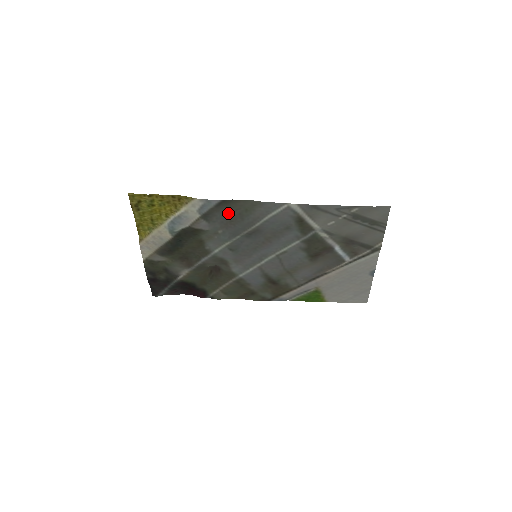
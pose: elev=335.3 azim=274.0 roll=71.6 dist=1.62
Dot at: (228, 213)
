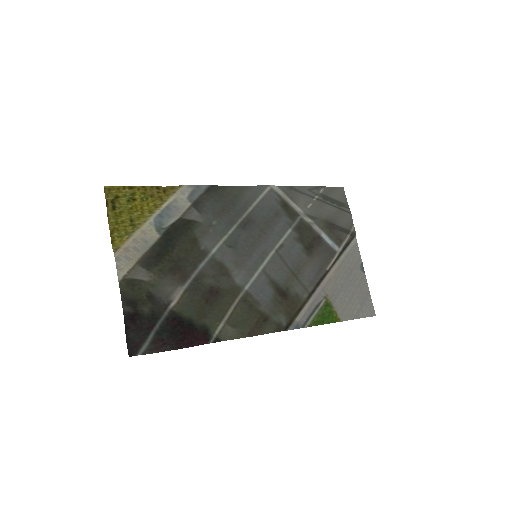
Dot at: (218, 201)
